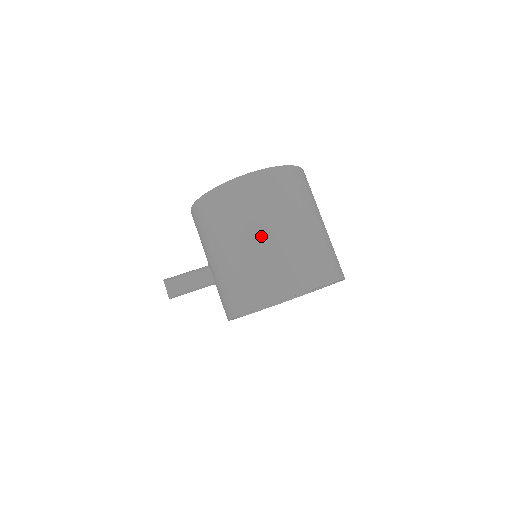
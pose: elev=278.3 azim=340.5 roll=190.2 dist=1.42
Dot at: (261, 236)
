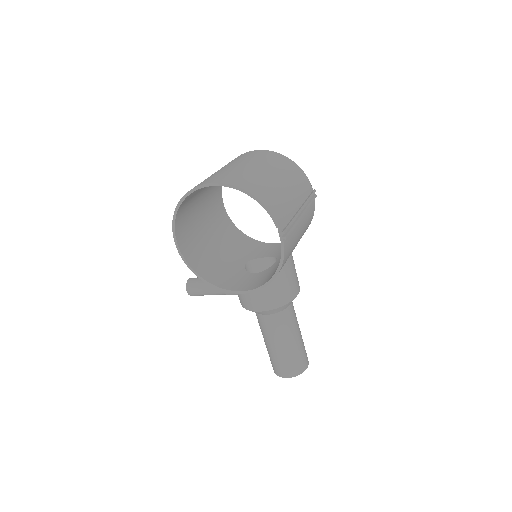
Dot at: occluded
